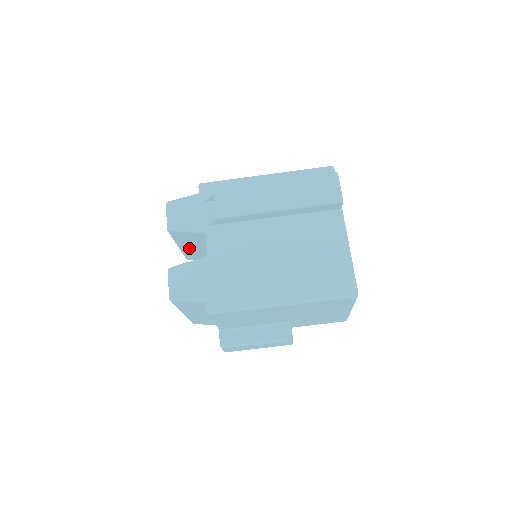
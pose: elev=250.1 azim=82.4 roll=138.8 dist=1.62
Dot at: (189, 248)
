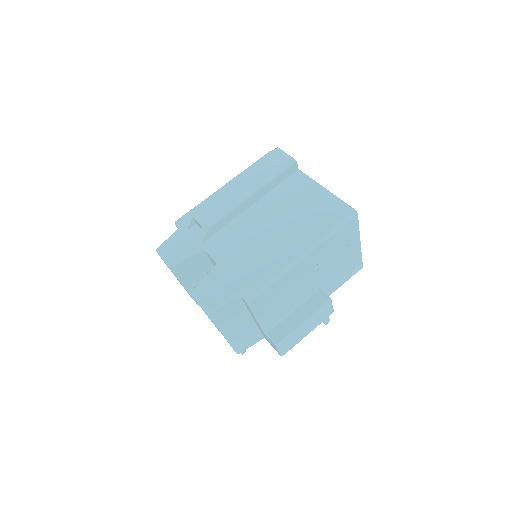
Dot at: (196, 284)
